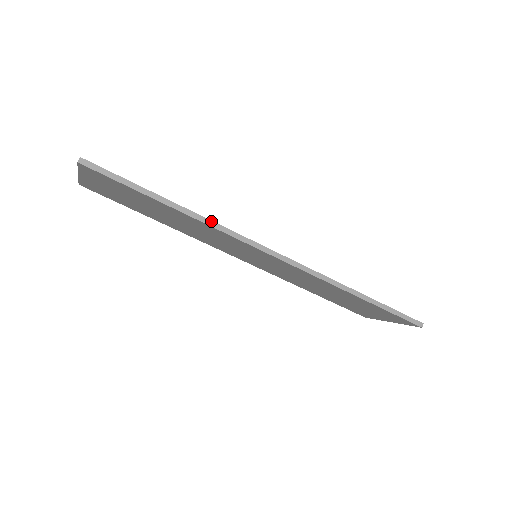
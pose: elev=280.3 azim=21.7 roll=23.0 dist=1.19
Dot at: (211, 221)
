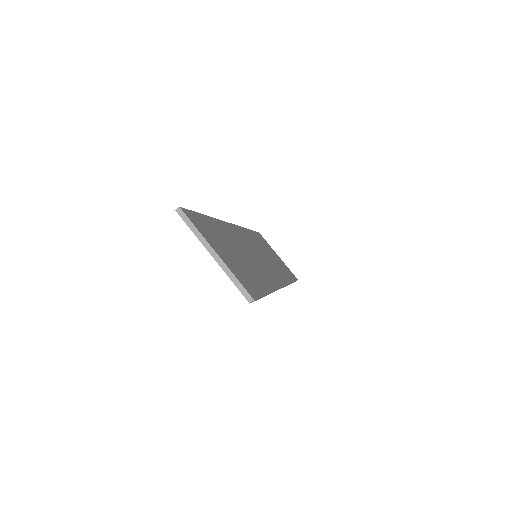
Dot at: occluded
